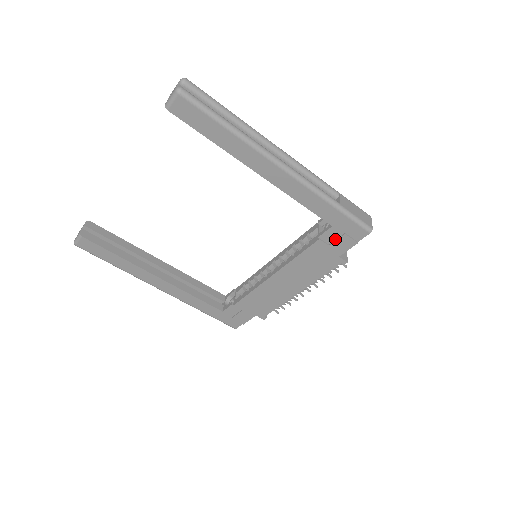
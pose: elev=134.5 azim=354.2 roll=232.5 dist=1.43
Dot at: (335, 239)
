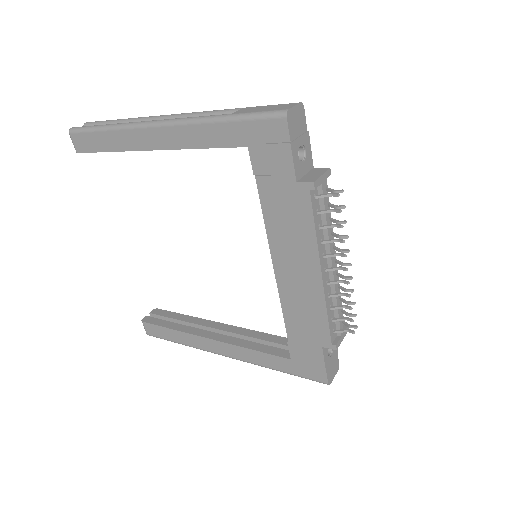
Dot at: (268, 162)
